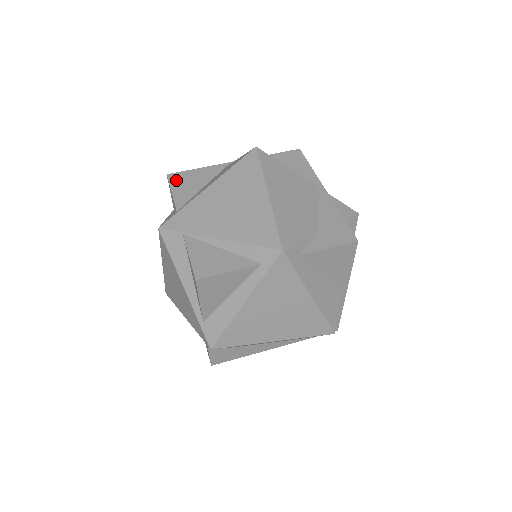
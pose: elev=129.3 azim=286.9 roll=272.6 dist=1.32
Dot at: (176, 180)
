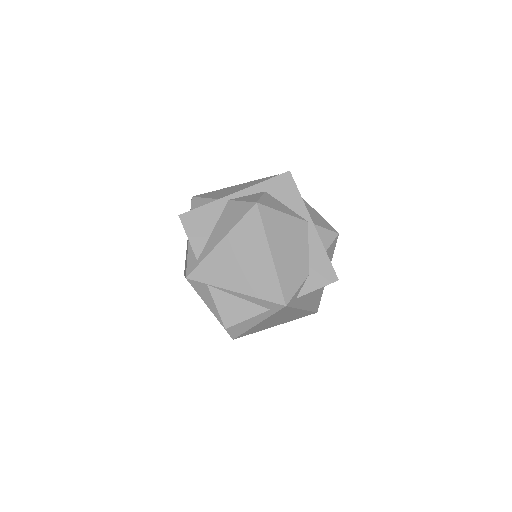
Dot at: (188, 222)
